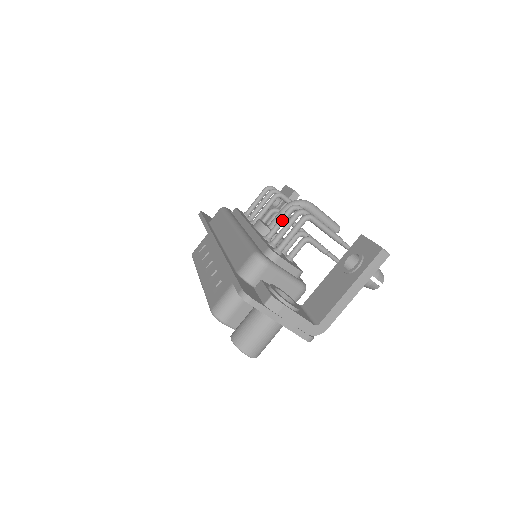
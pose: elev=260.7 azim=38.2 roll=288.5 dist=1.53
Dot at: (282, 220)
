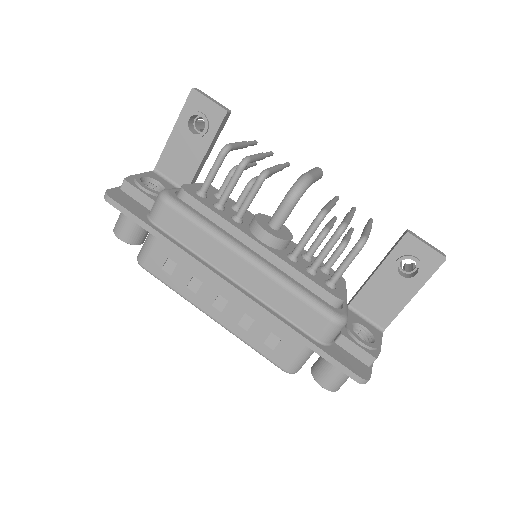
Dot at: (311, 236)
